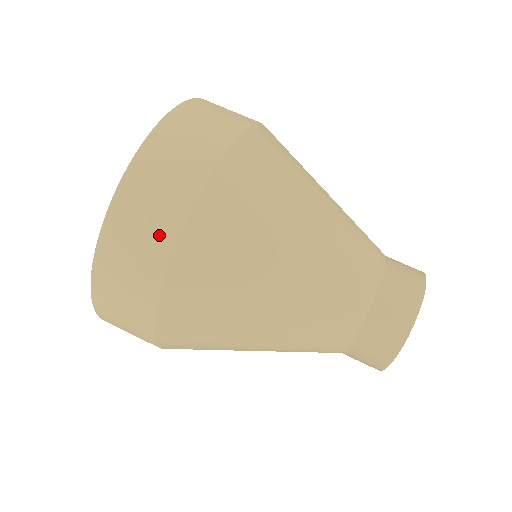
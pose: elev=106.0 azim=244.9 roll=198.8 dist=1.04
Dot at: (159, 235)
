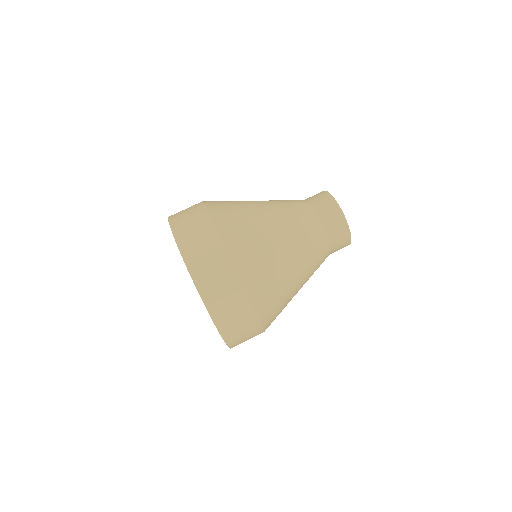
Dot at: (241, 308)
